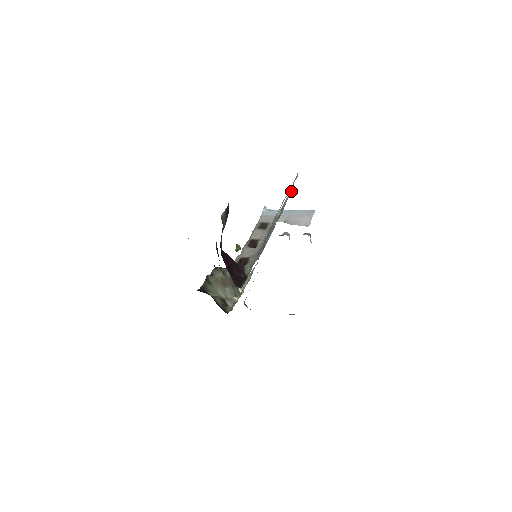
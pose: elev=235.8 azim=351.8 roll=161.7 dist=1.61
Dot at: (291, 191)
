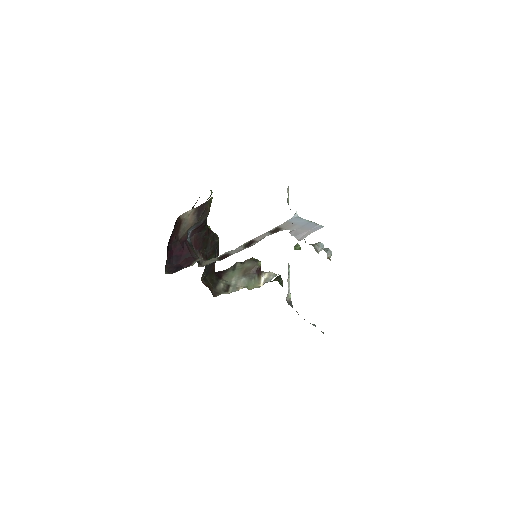
Dot at: occluded
